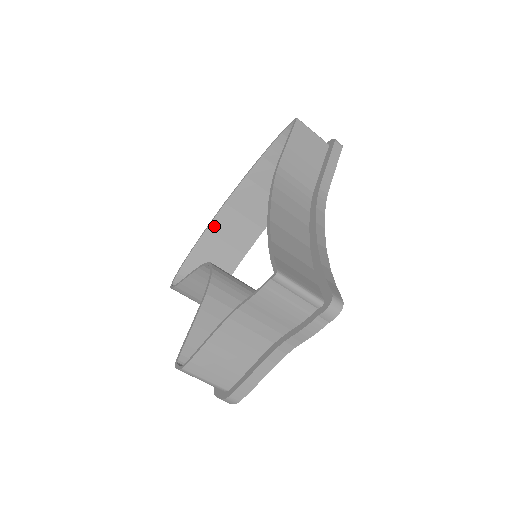
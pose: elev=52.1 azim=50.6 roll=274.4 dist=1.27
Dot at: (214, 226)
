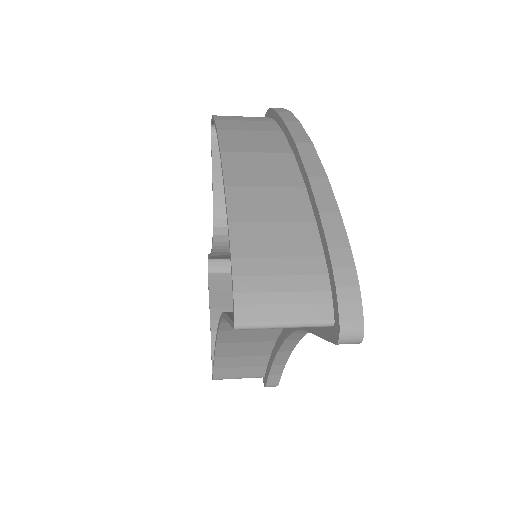
Dot at: occluded
